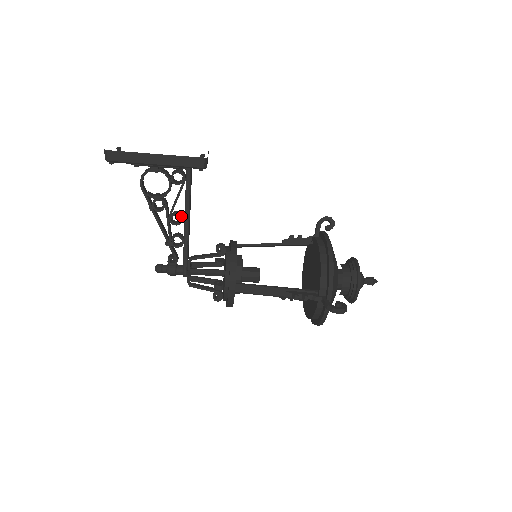
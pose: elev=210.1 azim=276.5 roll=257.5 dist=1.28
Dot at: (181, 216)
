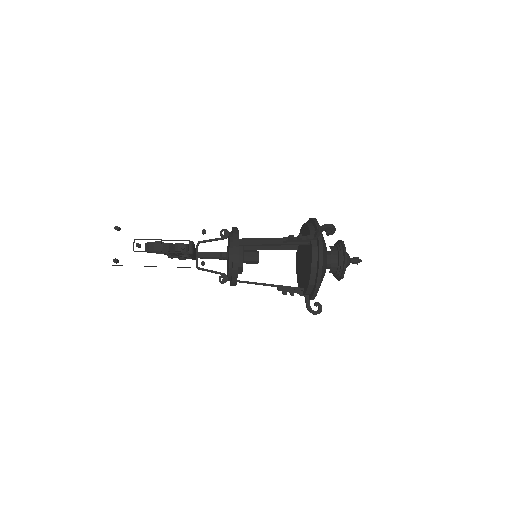
Dot at: occluded
